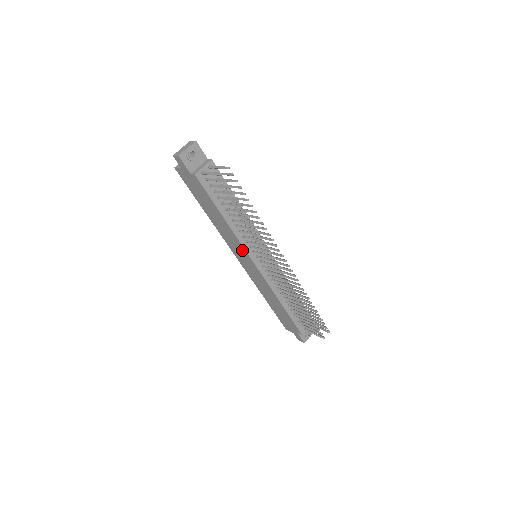
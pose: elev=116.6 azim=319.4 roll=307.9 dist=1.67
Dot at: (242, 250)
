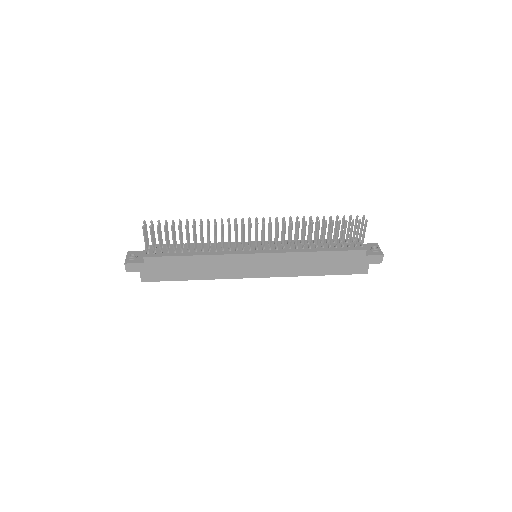
Dot at: (237, 260)
